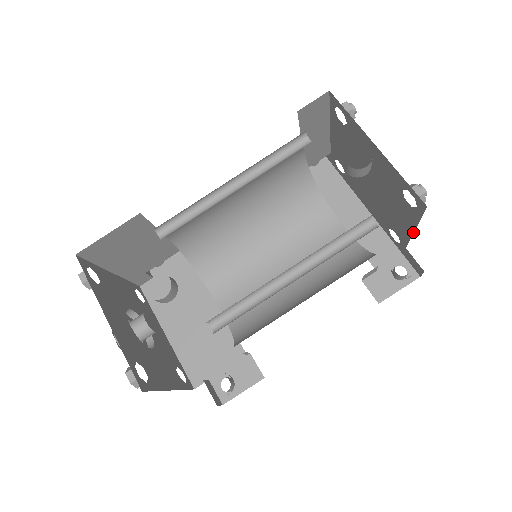
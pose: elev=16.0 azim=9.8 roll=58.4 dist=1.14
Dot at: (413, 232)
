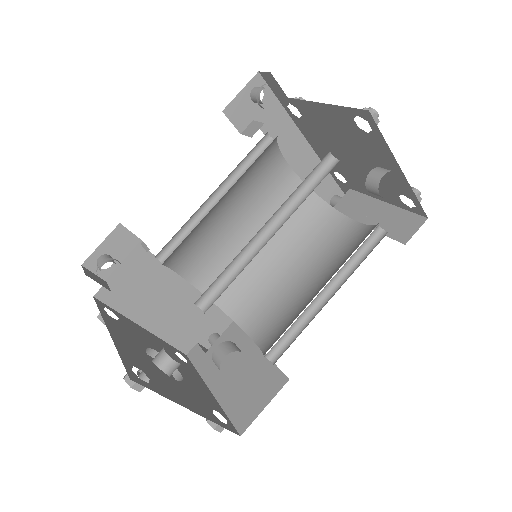
Dot at: (380, 200)
